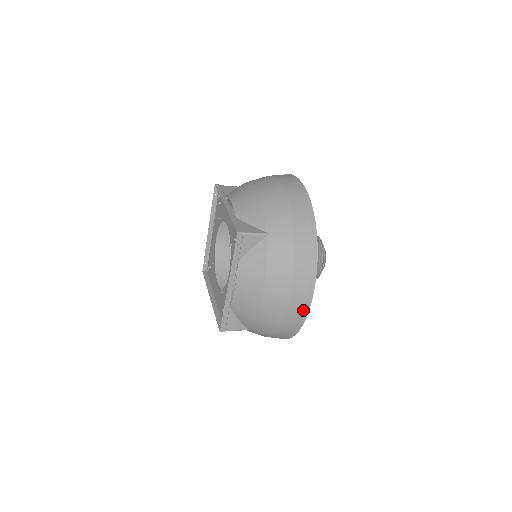
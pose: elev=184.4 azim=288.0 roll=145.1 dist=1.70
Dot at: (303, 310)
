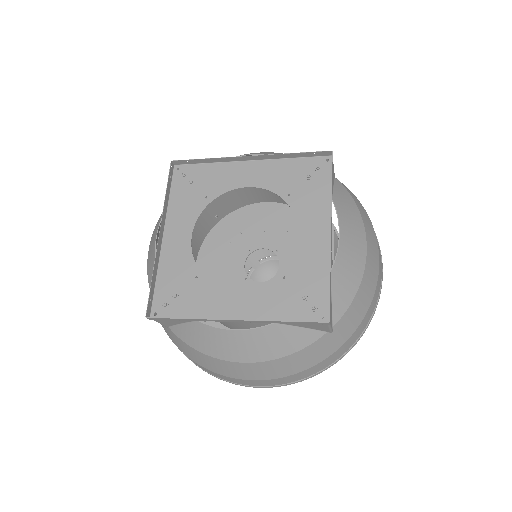
Dot at: (246, 384)
